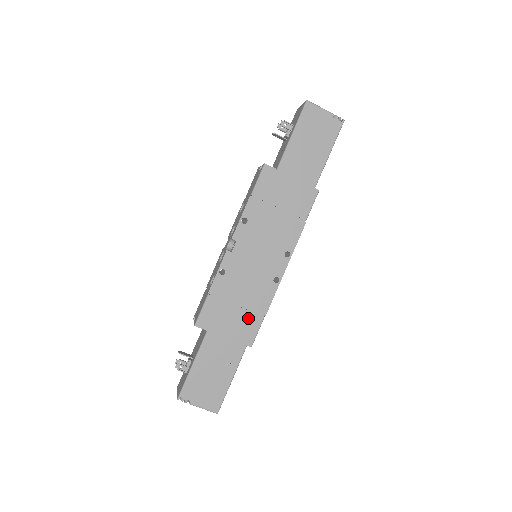
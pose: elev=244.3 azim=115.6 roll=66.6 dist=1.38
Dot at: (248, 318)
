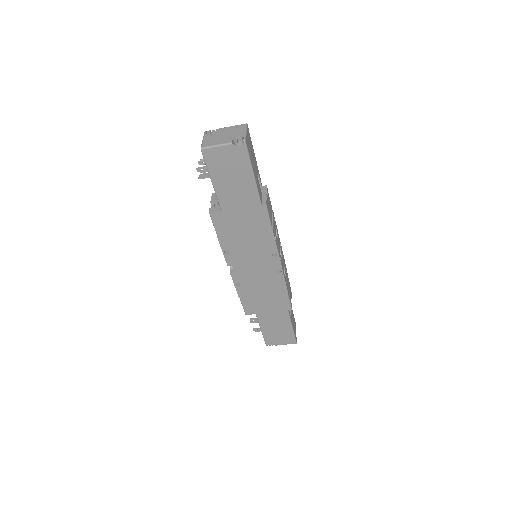
Dot at: (277, 298)
